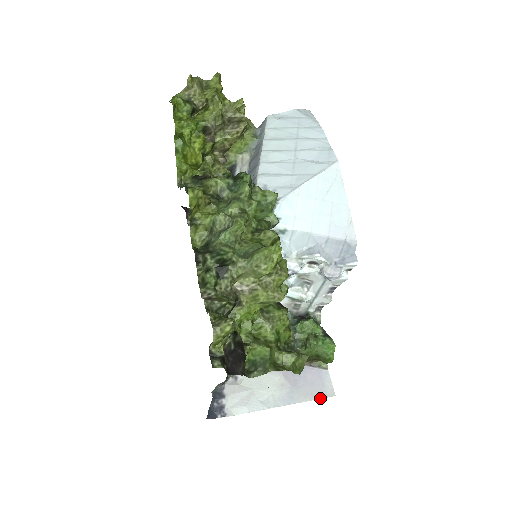
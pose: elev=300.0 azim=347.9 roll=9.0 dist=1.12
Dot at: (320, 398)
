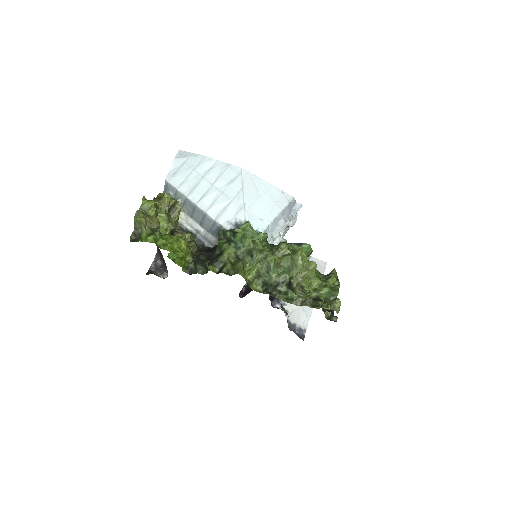
Dot at: occluded
